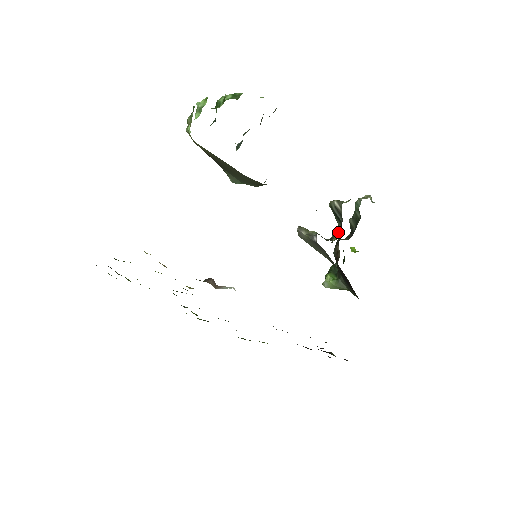
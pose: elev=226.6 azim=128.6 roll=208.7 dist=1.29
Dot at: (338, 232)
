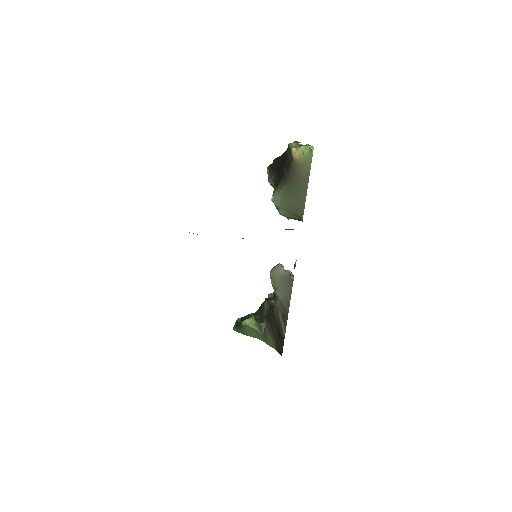
Dot at: occluded
